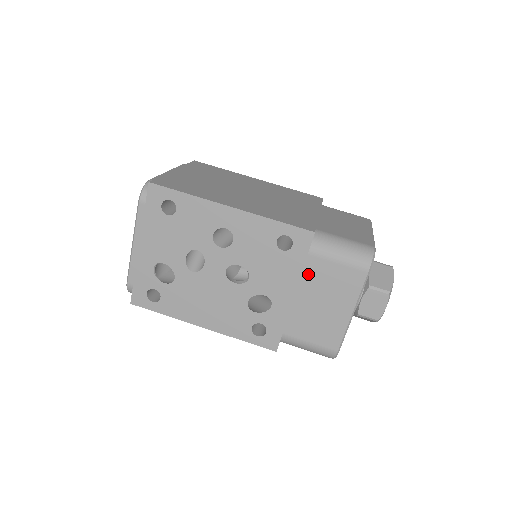
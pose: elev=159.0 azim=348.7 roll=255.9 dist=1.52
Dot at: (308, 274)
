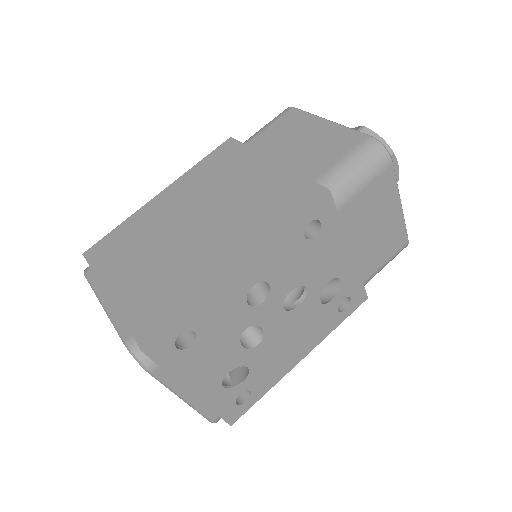
Dot at: (349, 225)
